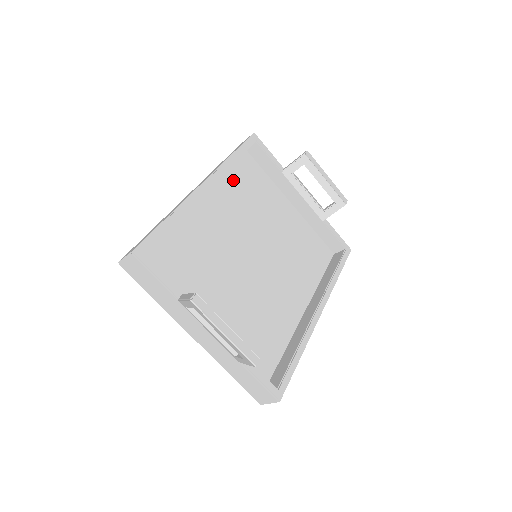
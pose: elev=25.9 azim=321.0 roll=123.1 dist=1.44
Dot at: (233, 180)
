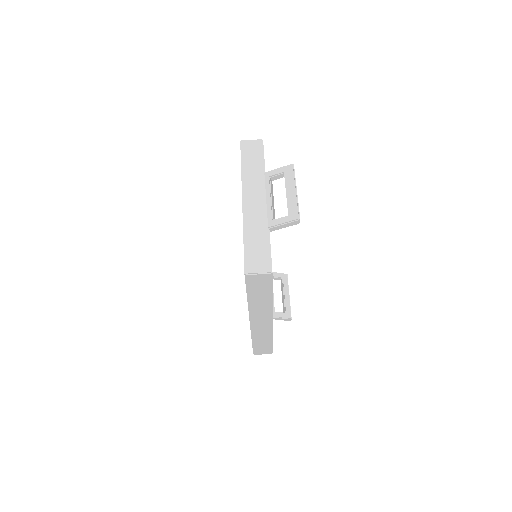
Dot at: occluded
